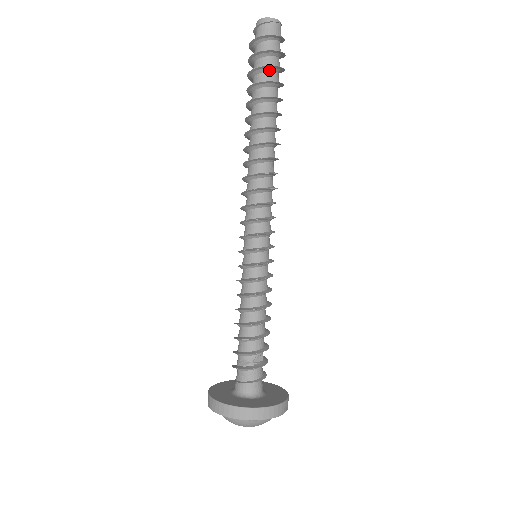
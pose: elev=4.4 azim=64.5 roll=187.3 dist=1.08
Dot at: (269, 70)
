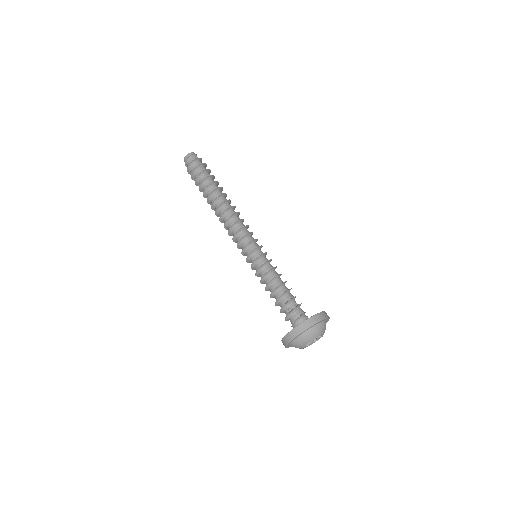
Dot at: (208, 172)
